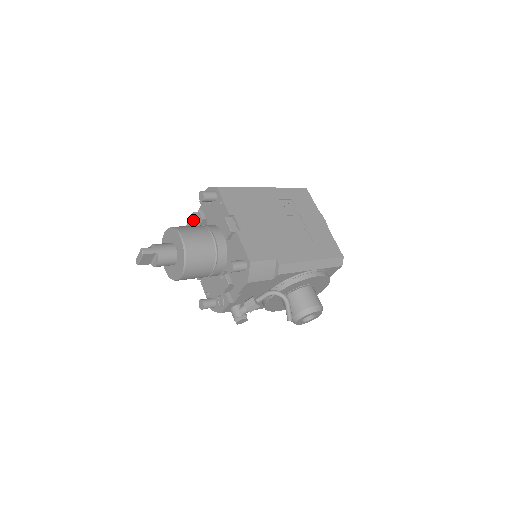
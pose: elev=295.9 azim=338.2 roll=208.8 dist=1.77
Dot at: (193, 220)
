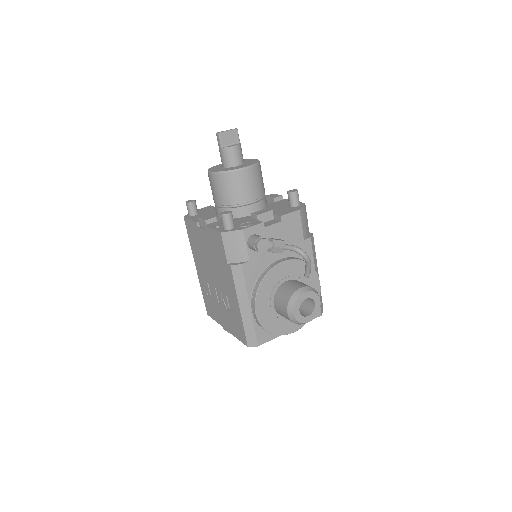
Dot at: occluded
